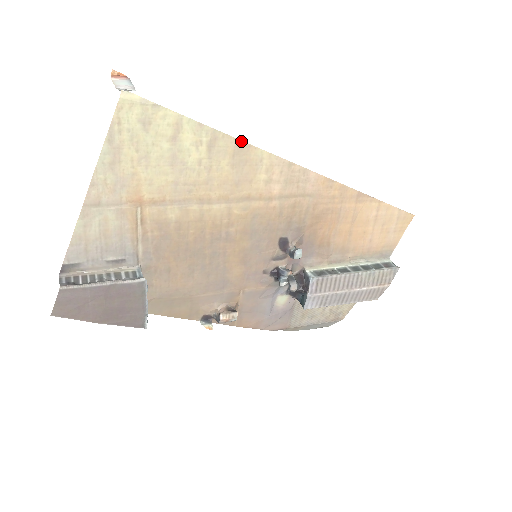
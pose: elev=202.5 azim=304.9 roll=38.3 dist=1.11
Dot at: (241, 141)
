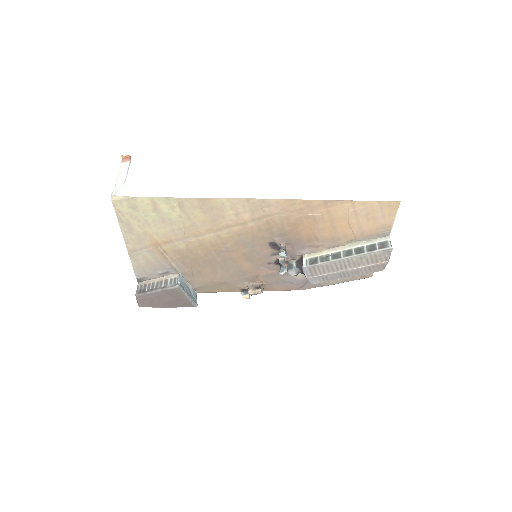
Dot at: (200, 198)
